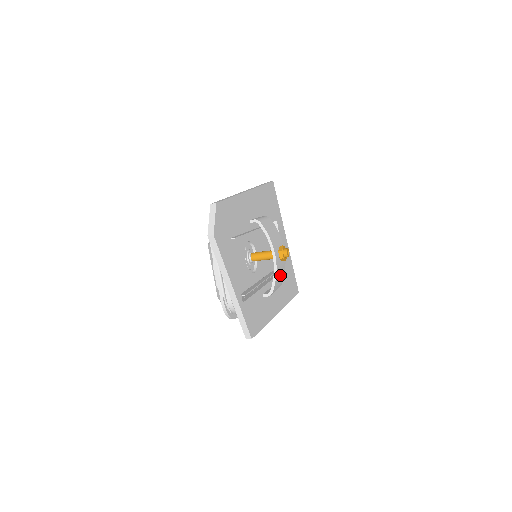
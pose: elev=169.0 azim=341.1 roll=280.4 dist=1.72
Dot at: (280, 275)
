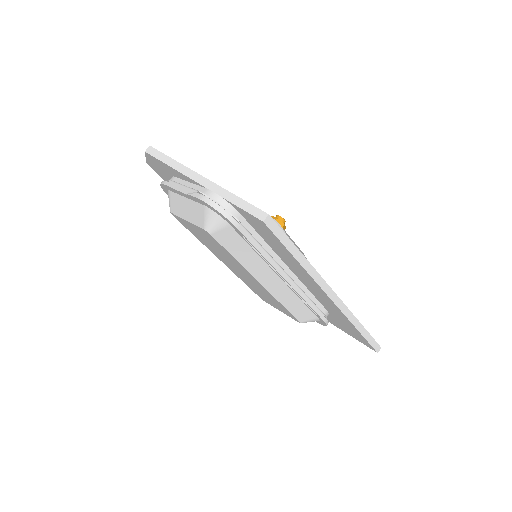
Dot at: occluded
